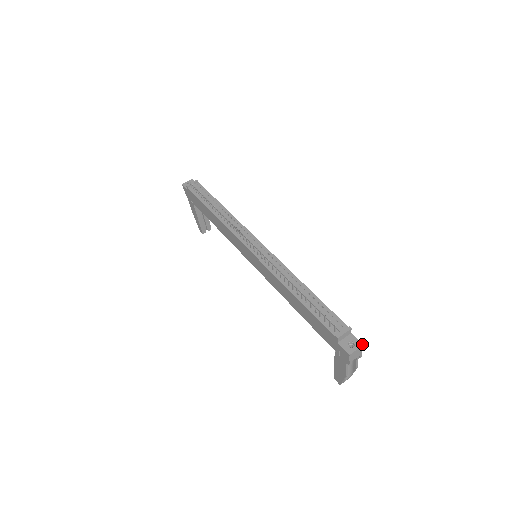
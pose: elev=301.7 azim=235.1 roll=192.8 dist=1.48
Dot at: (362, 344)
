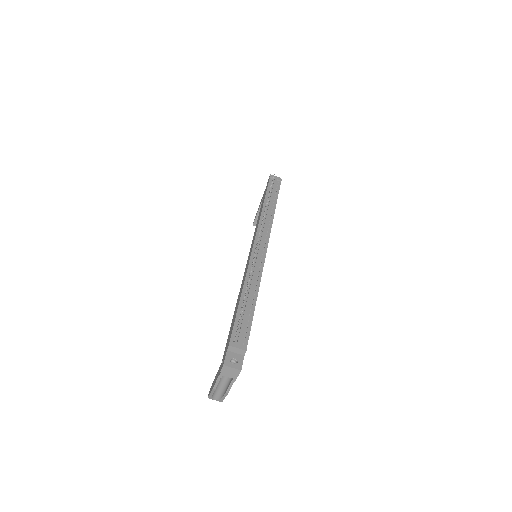
Dot at: (241, 369)
